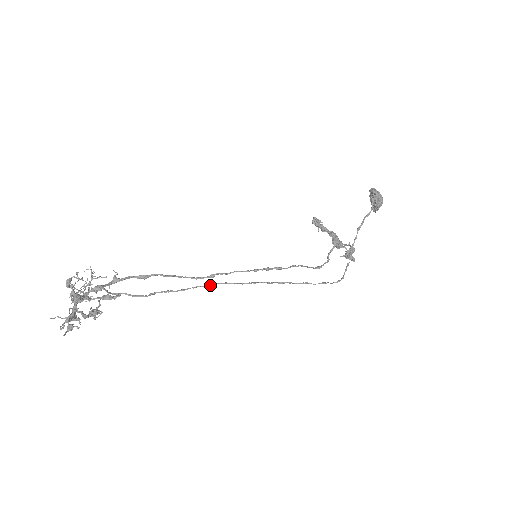
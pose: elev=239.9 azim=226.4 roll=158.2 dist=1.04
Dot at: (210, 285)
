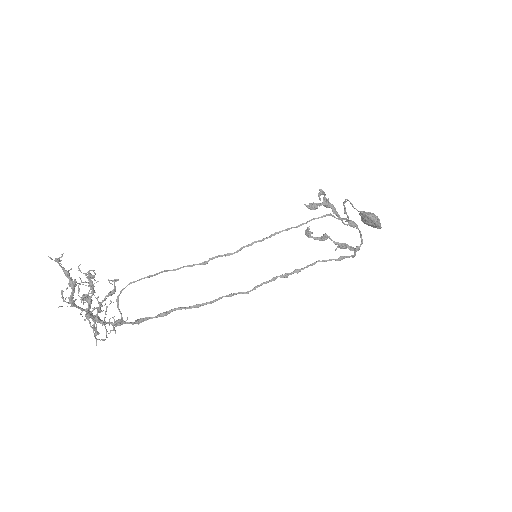
Dot at: (205, 262)
